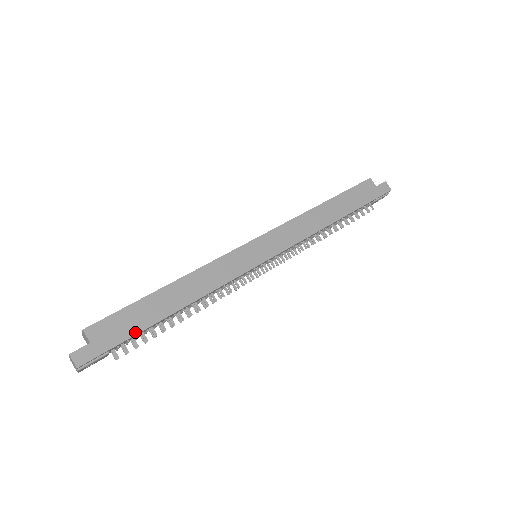
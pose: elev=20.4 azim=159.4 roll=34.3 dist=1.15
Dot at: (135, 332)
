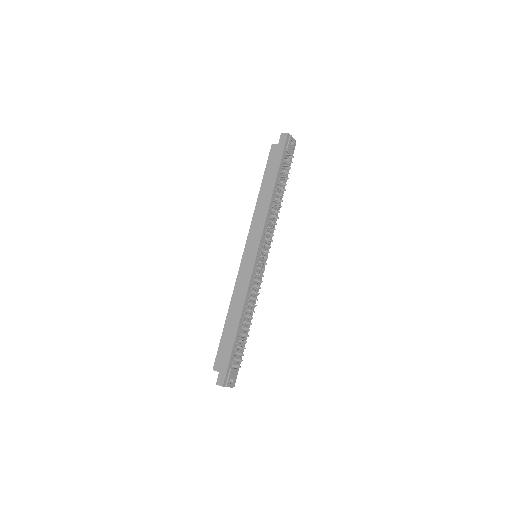
Dot at: (231, 350)
